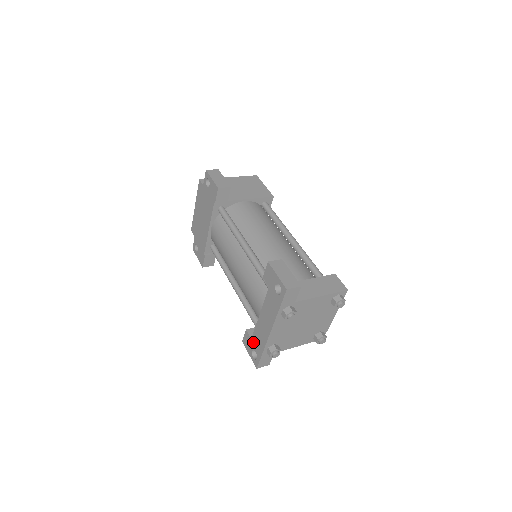
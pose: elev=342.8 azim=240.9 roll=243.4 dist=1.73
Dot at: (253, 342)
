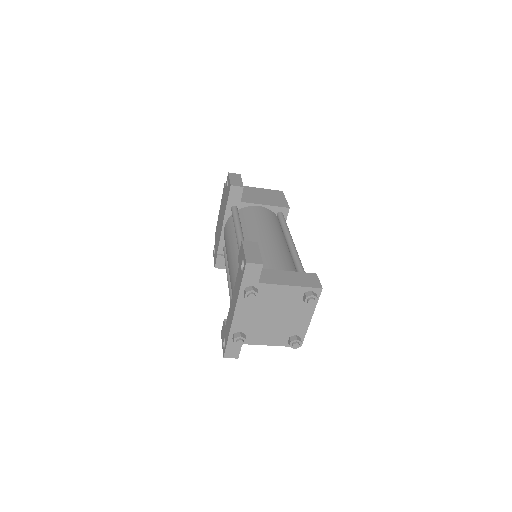
Dot at: (225, 329)
